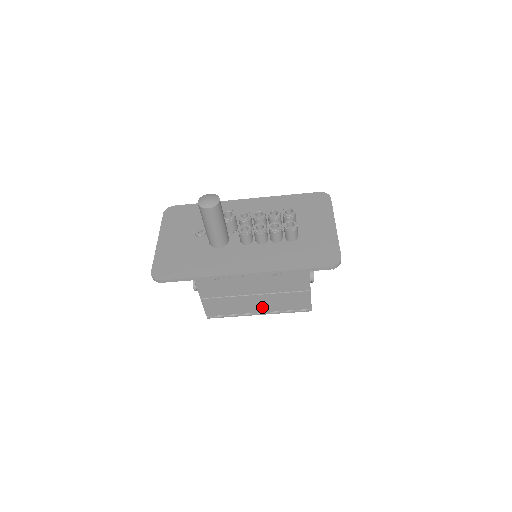
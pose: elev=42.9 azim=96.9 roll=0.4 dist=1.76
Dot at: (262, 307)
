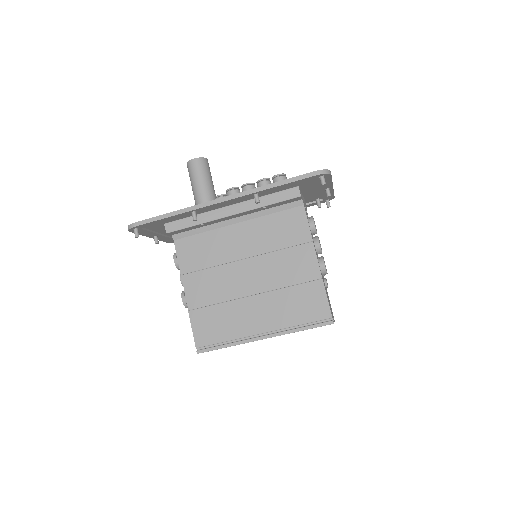
Dot at: (265, 321)
